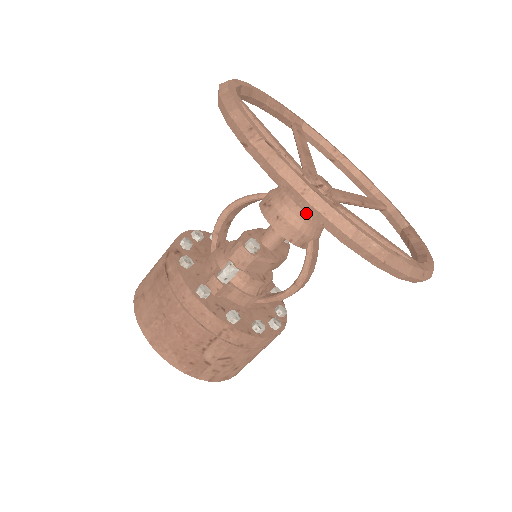
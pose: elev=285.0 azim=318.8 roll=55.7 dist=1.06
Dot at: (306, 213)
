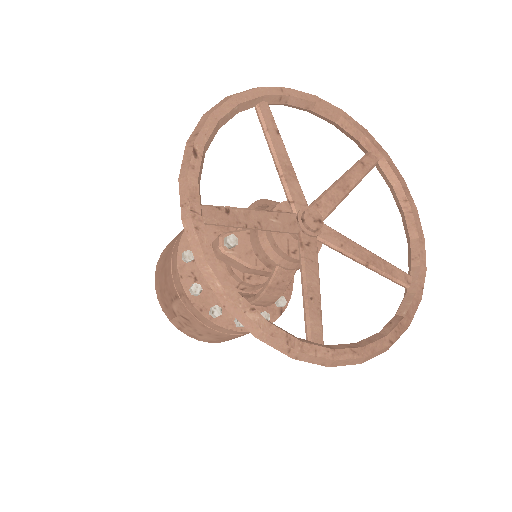
Dot at: (273, 237)
